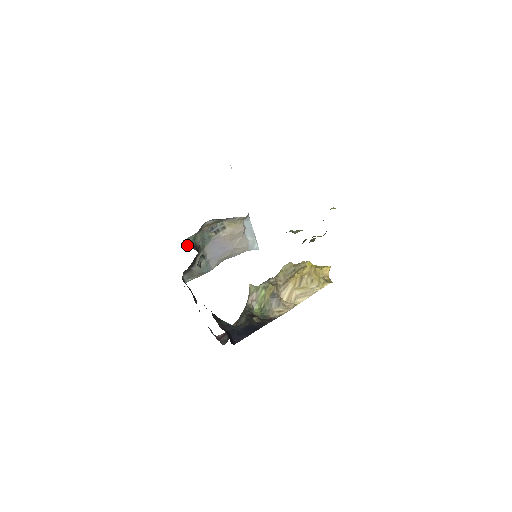
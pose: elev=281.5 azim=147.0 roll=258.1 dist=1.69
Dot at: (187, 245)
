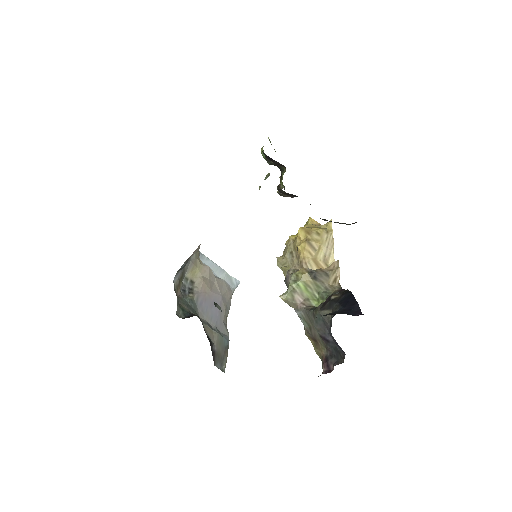
Dot at: occluded
